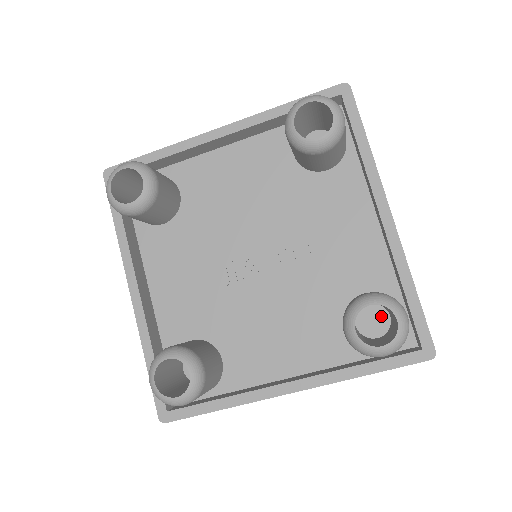
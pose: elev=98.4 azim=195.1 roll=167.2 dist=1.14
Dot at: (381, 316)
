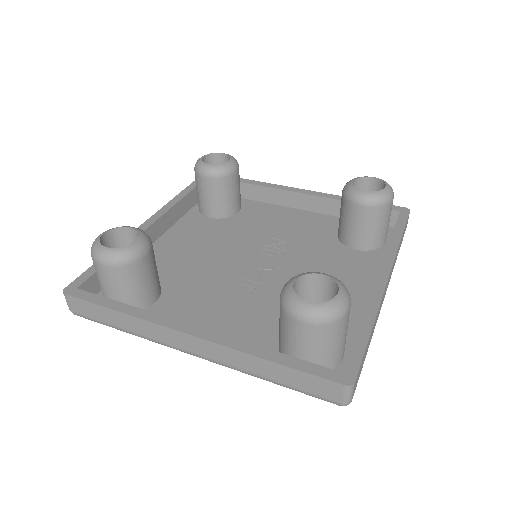
Dot at: occluded
